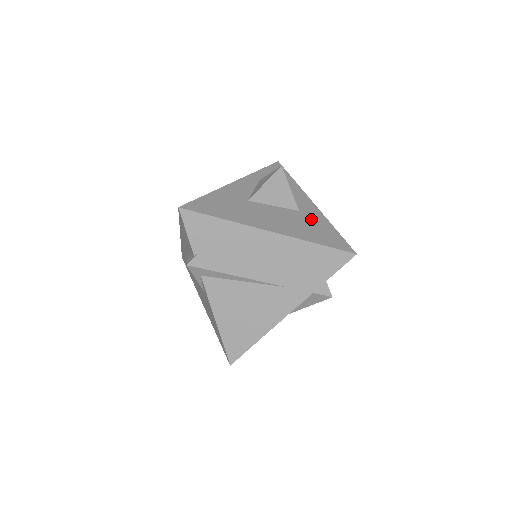
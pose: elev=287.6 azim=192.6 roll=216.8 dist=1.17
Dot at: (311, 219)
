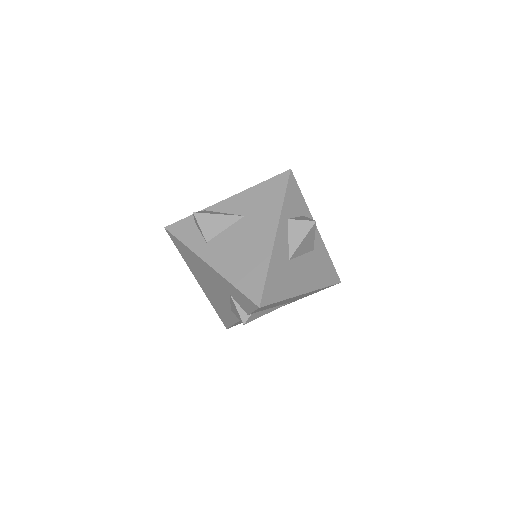
Dot at: (320, 257)
